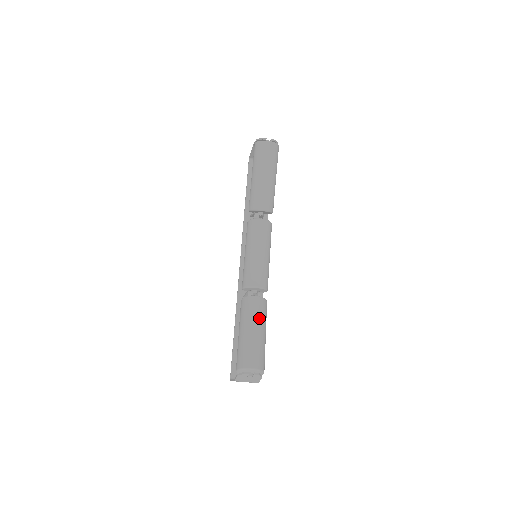
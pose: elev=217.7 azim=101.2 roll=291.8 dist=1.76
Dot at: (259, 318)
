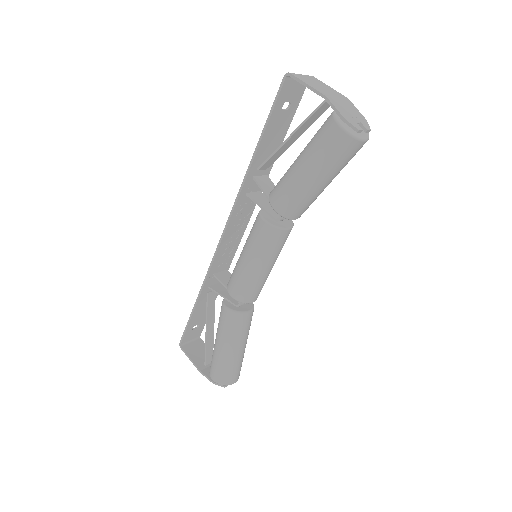
Dot at: (247, 334)
